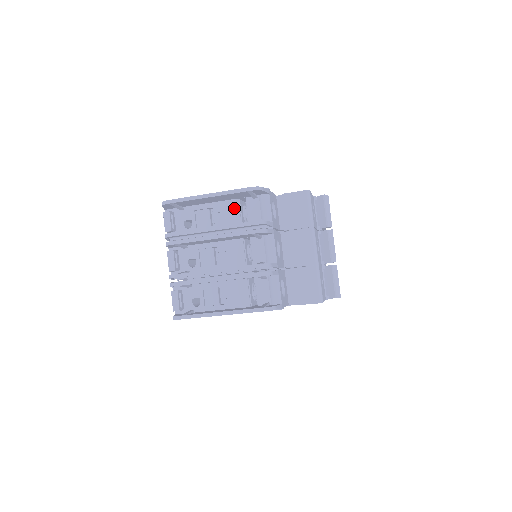
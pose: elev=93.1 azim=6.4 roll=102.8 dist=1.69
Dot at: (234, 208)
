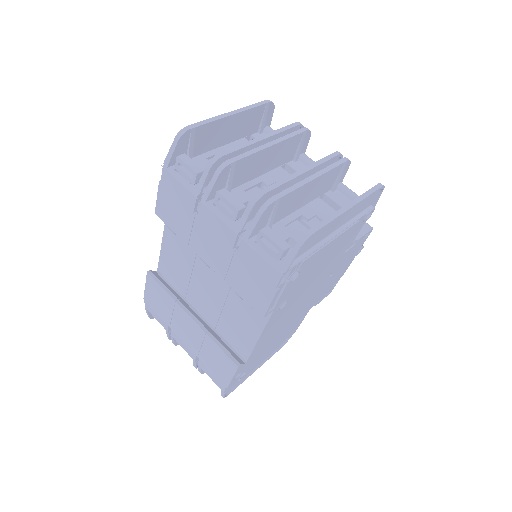
Dot at: occluded
